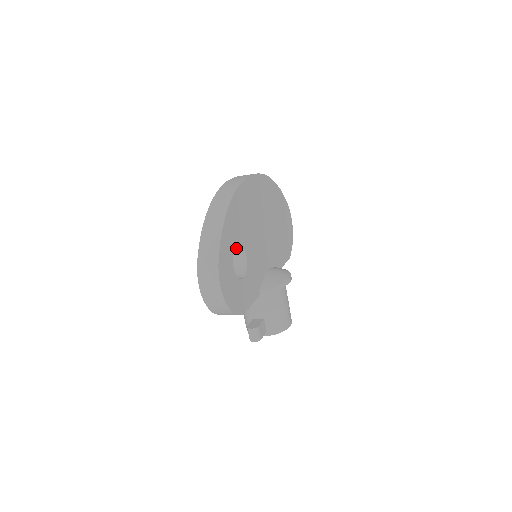
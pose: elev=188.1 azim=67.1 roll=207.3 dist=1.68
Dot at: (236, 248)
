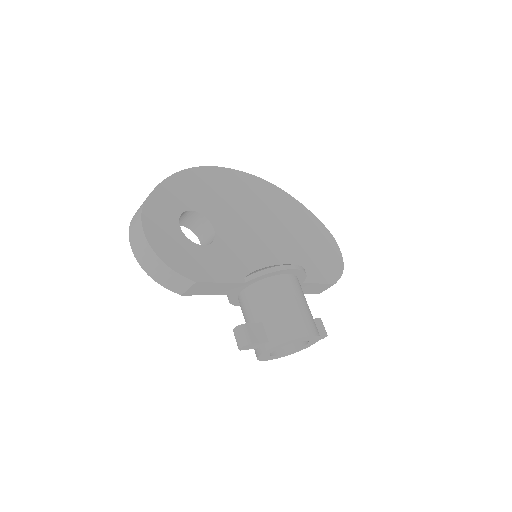
Dot at: (202, 223)
